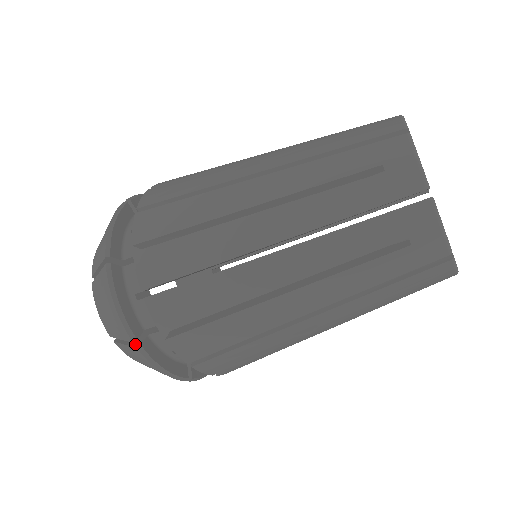
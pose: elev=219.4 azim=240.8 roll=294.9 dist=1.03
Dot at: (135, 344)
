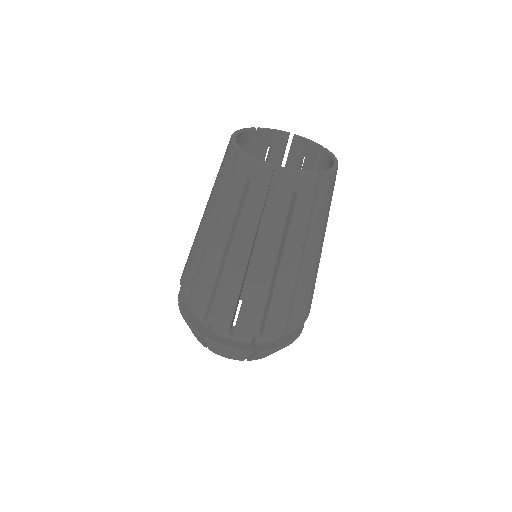
Dot at: (254, 353)
